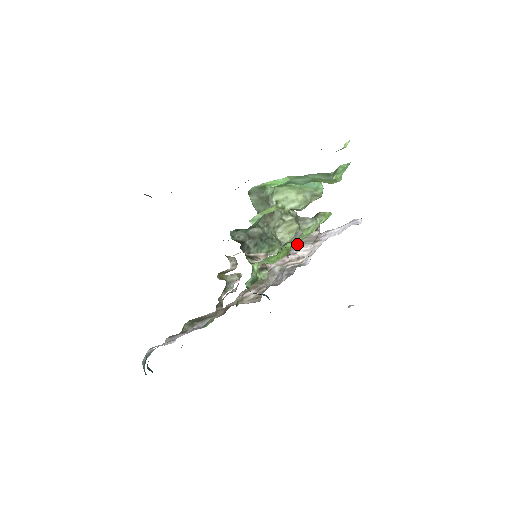
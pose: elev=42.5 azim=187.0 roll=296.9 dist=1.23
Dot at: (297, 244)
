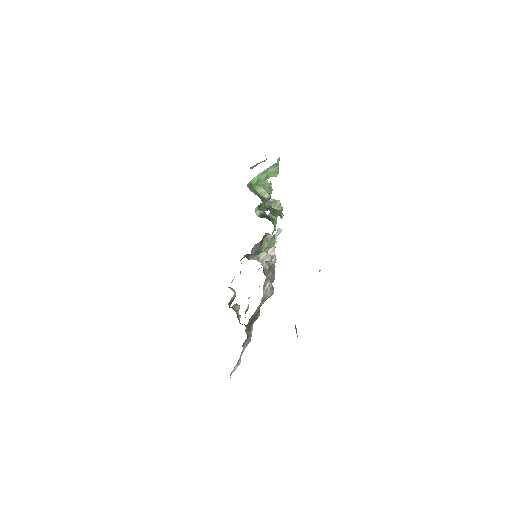
Dot at: (268, 243)
